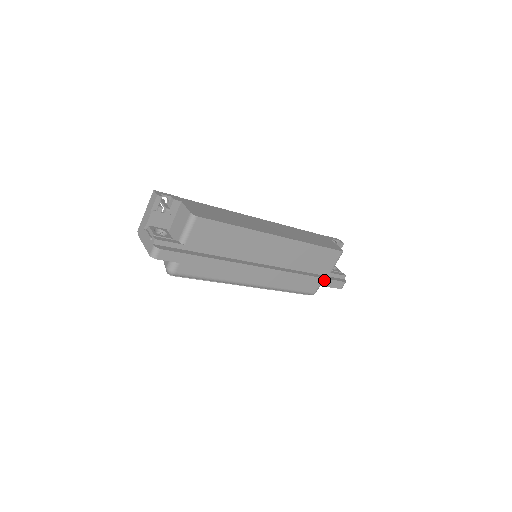
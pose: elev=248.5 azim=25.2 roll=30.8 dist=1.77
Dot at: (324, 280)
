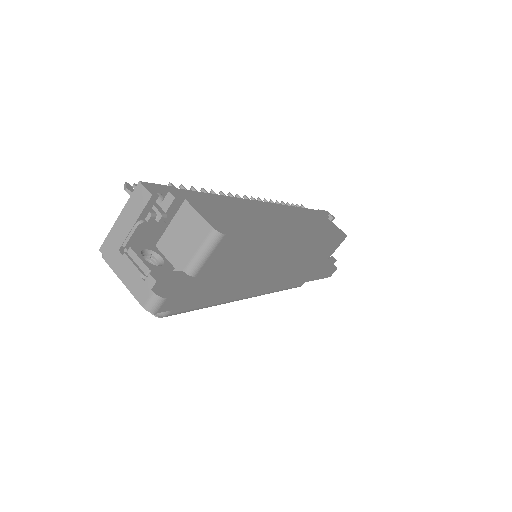
Dot at: (322, 273)
